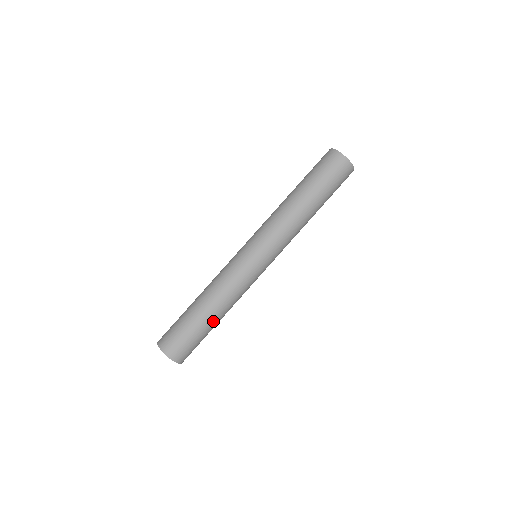
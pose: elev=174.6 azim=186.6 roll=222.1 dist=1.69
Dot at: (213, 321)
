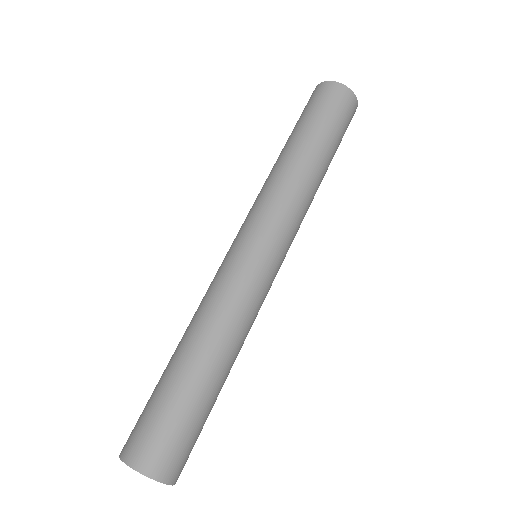
Dot at: (223, 384)
